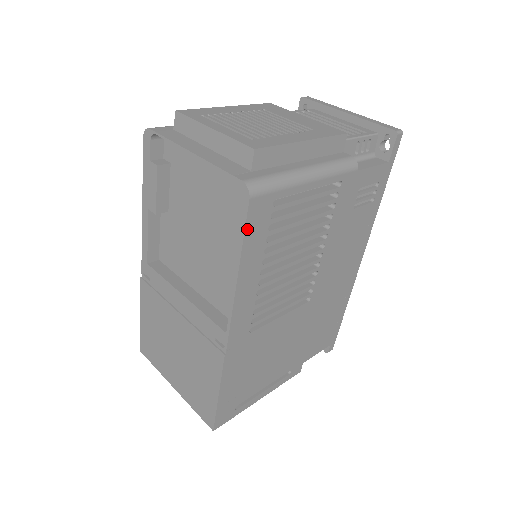
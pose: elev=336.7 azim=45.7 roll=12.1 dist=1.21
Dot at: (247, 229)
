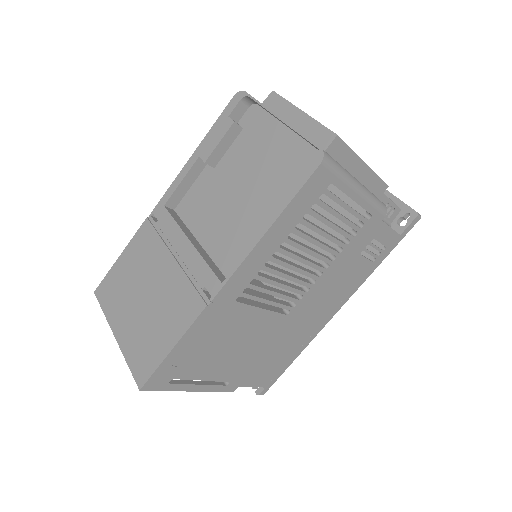
Dot at: (302, 190)
